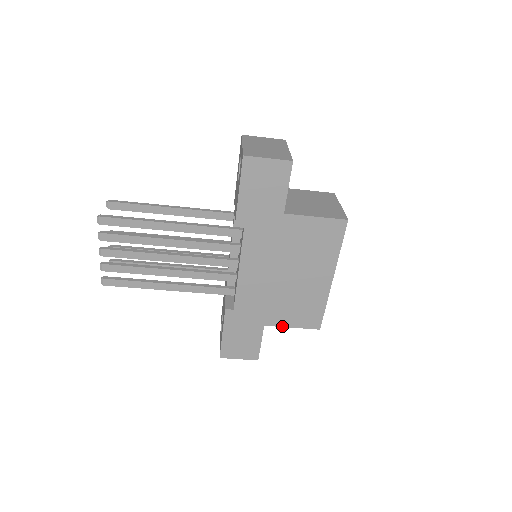
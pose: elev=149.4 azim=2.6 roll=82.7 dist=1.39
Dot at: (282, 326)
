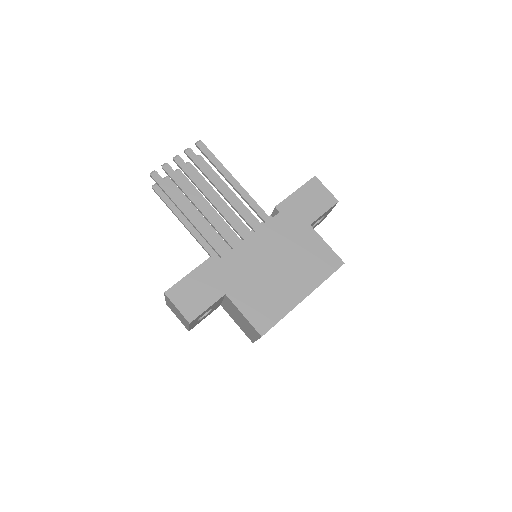
Dot at: (237, 307)
